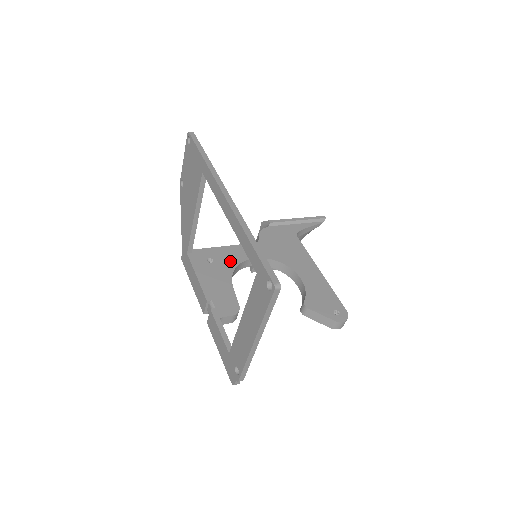
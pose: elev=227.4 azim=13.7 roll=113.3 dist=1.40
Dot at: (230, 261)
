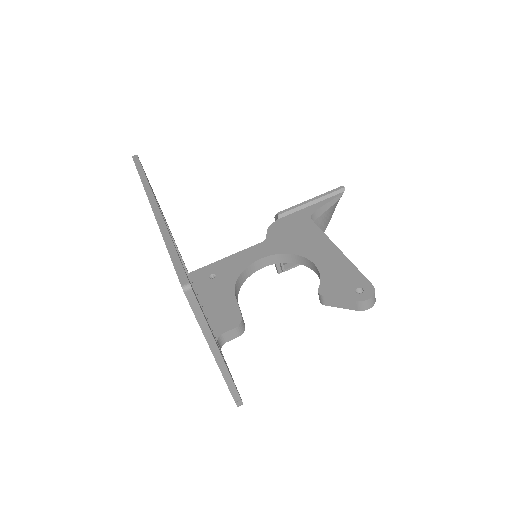
Dot at: (233, 270)
